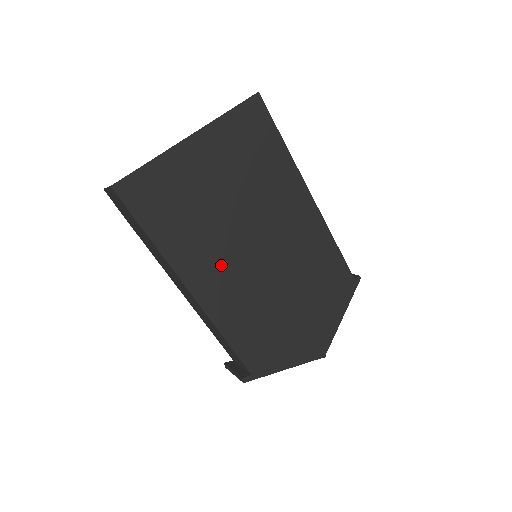
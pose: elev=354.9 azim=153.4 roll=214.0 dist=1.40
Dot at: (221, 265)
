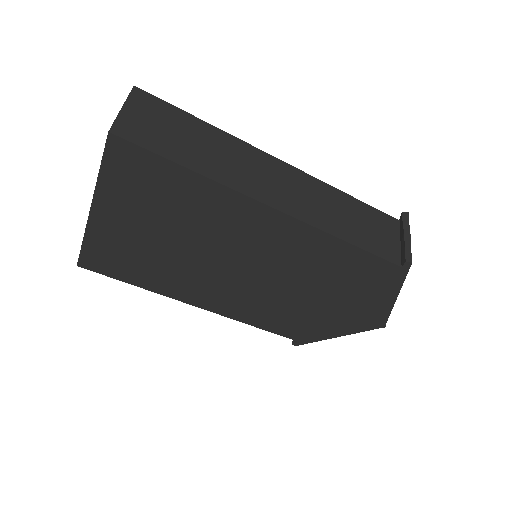
Dot at: (211, 288)
